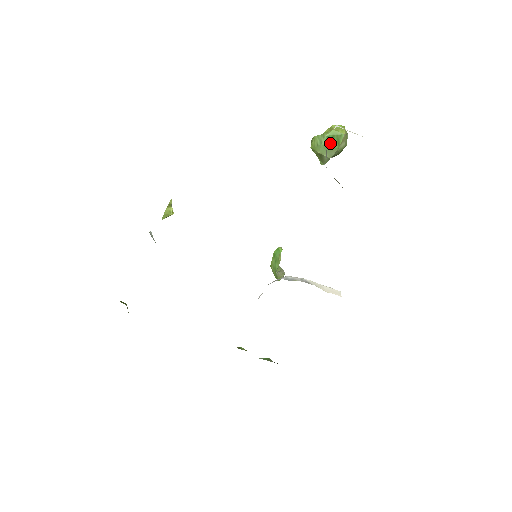
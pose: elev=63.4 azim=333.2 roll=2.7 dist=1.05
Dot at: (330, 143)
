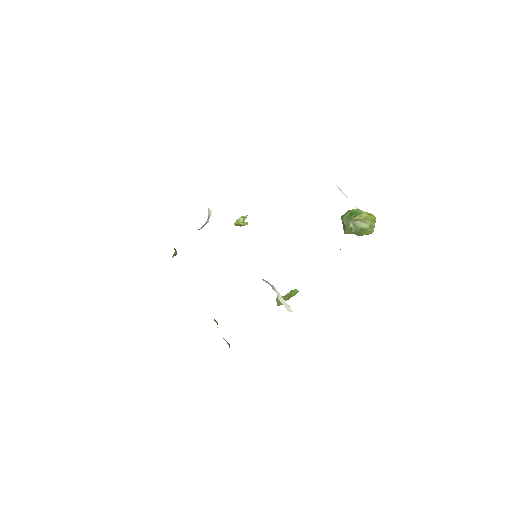
Dot at: (350, 215)
